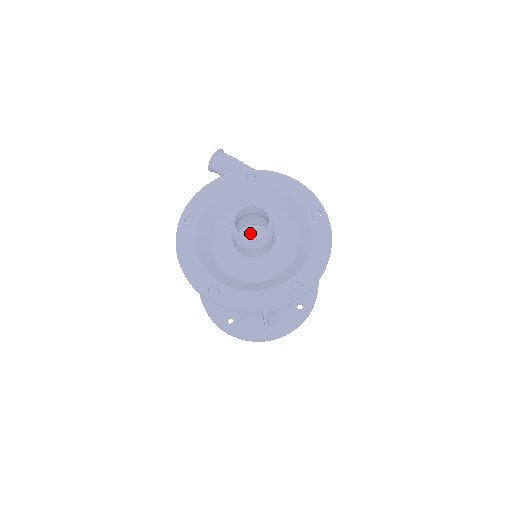
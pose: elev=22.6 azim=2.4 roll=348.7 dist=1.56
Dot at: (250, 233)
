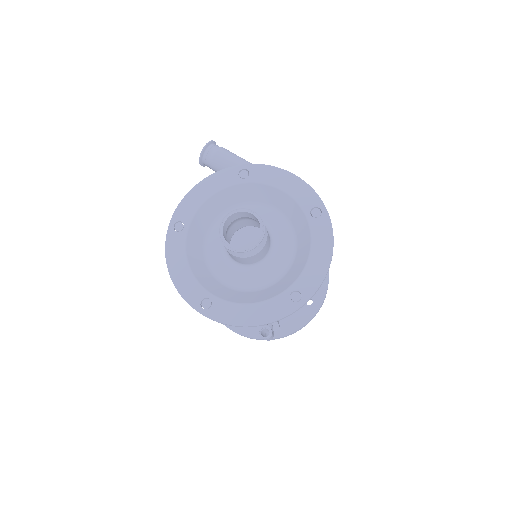
Dot at: (246, 235)
